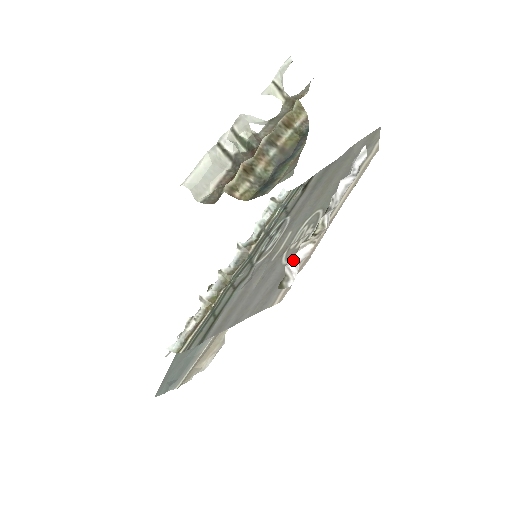
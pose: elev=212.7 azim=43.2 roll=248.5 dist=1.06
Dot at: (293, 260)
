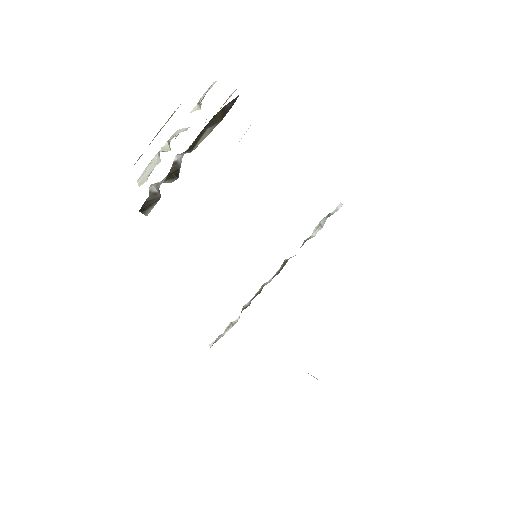
Dot at: occluded
